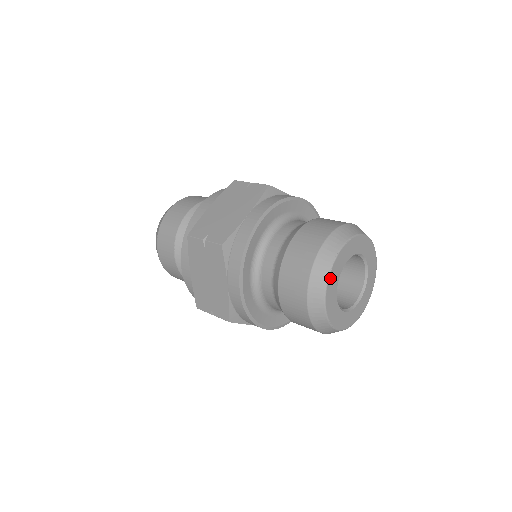
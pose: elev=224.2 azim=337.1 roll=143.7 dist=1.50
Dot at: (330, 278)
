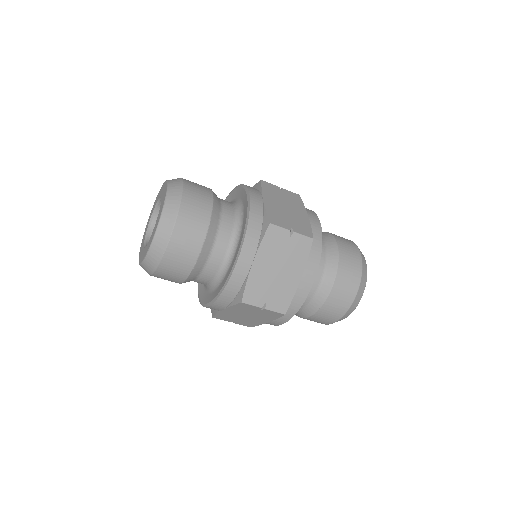
Dot at: occluded
